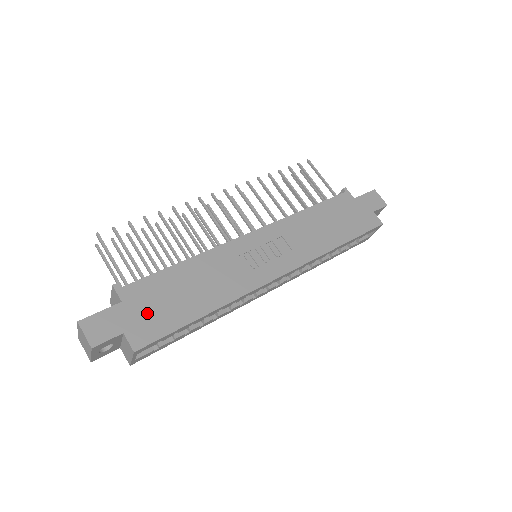
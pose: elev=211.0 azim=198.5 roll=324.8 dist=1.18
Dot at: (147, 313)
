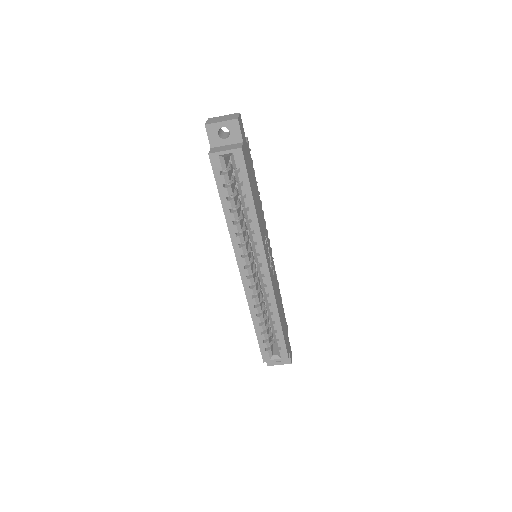
Dot at: (248, 161)
